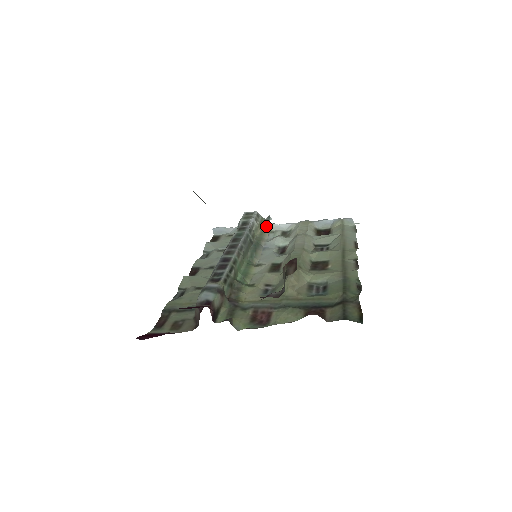
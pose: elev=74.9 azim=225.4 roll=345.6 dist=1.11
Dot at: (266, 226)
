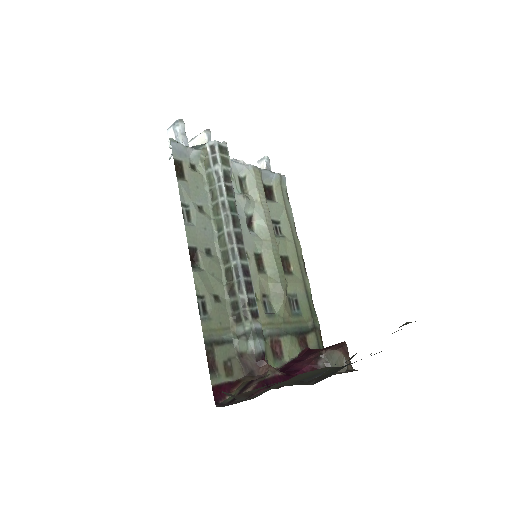
Dot at: occluded
